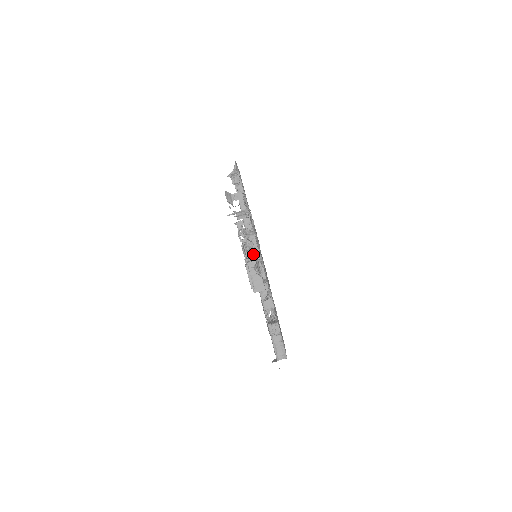
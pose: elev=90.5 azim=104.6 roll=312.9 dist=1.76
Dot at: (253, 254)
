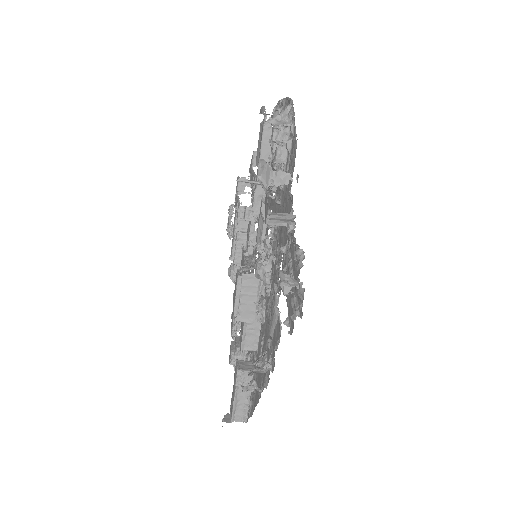
Dot at: (266, 286)
